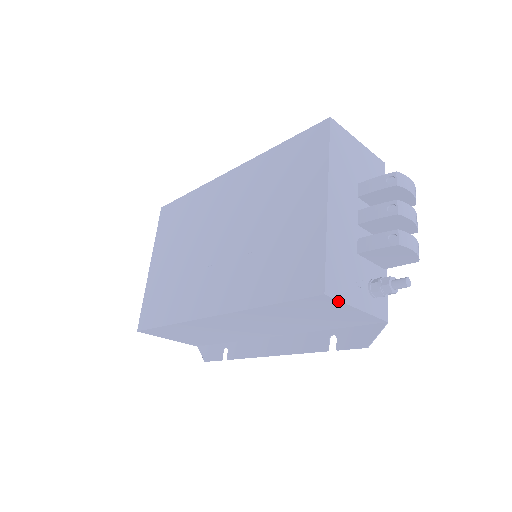
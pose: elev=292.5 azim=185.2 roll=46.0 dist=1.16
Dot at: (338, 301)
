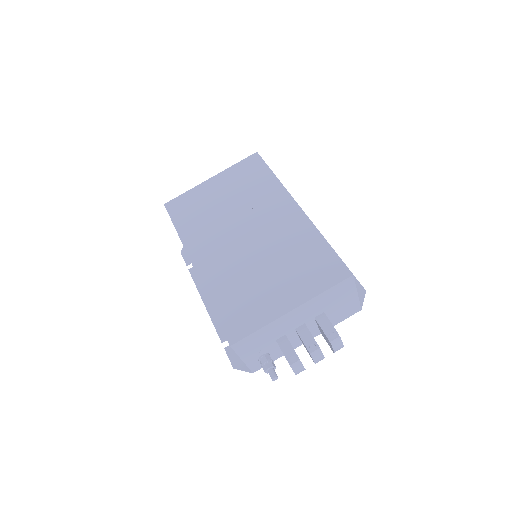
Dot at: (235, 351)
